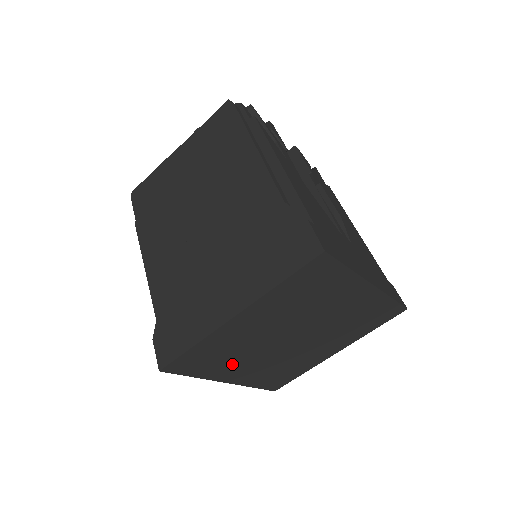
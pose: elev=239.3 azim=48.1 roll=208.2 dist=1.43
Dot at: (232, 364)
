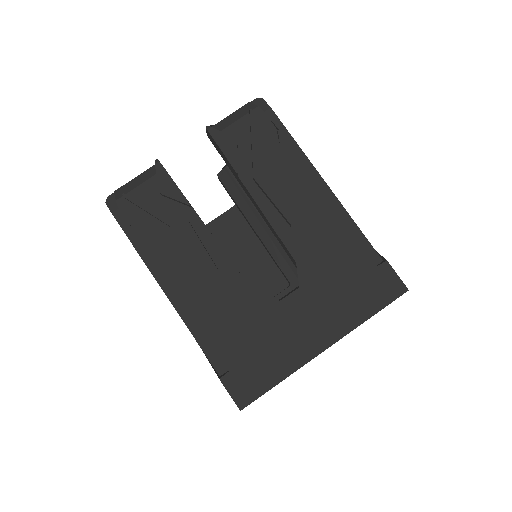
Dot at: occluded
